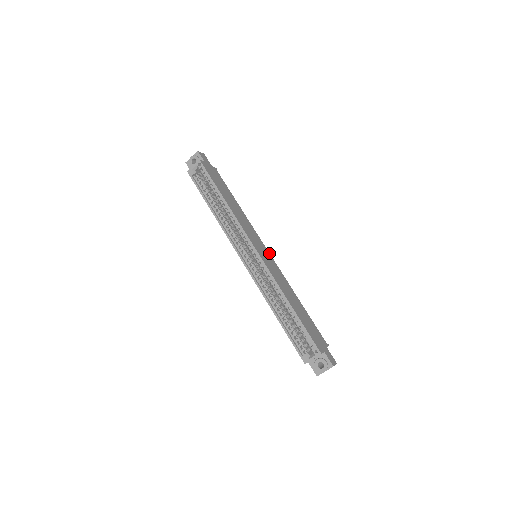
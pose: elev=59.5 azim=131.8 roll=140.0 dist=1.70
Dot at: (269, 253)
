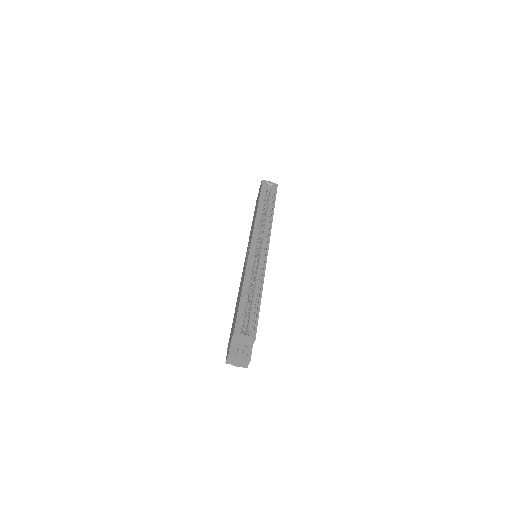
Dot at: occluded
